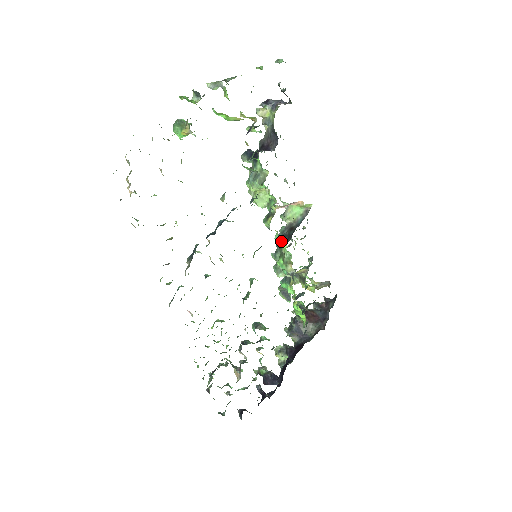
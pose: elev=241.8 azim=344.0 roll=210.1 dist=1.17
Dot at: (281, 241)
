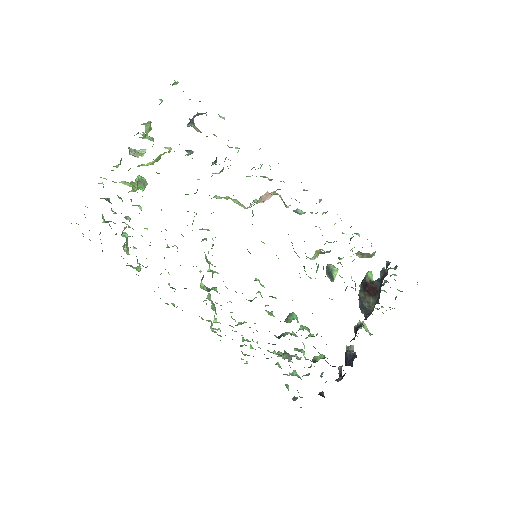
Dot at: occluded
